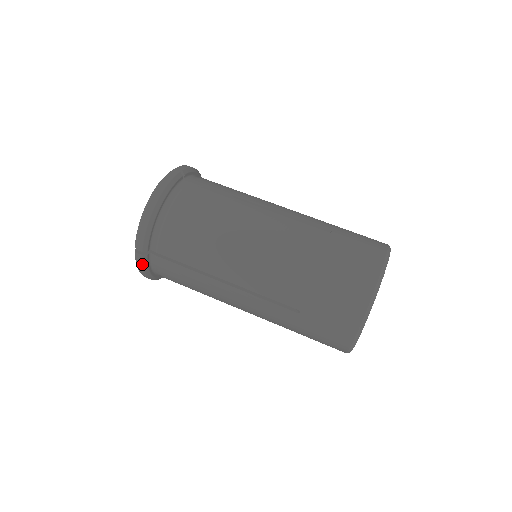
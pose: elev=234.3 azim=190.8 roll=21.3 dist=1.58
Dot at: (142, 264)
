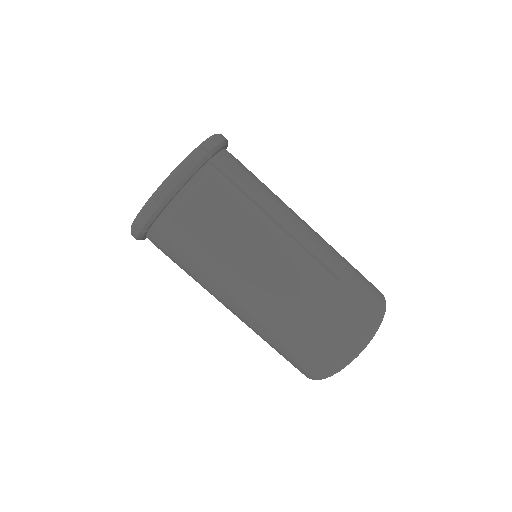
Dot at: (137, 236)
